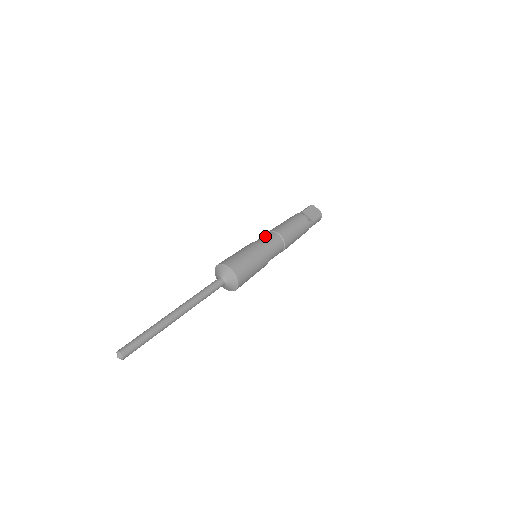
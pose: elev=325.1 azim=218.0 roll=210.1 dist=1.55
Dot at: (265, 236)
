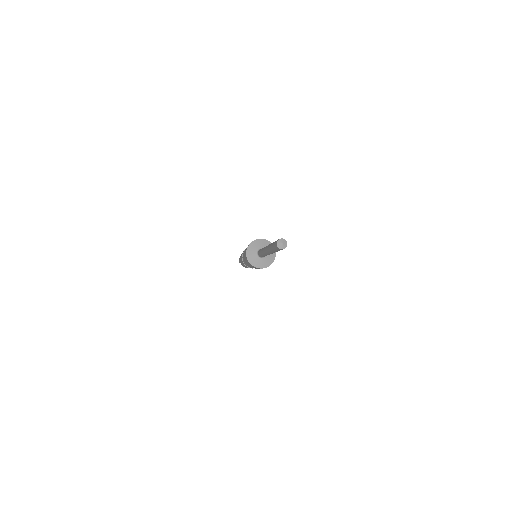
Dot at: occluded
